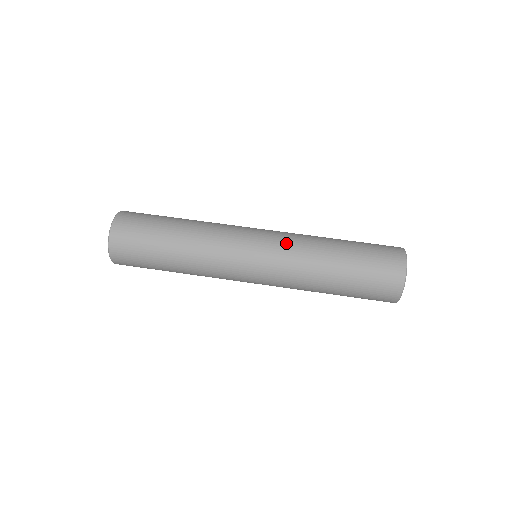
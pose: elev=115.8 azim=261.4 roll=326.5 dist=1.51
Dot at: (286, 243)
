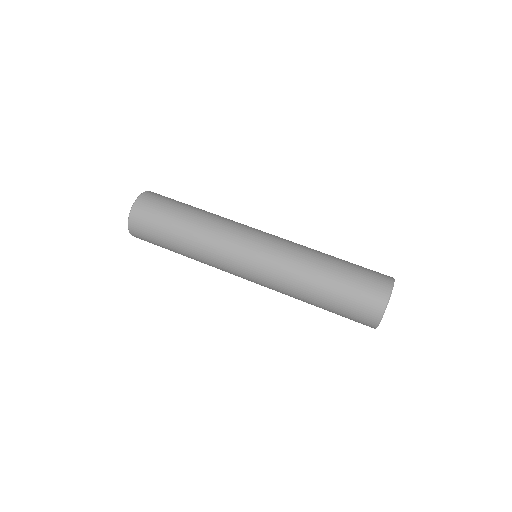
Dot at: (288, 241)
